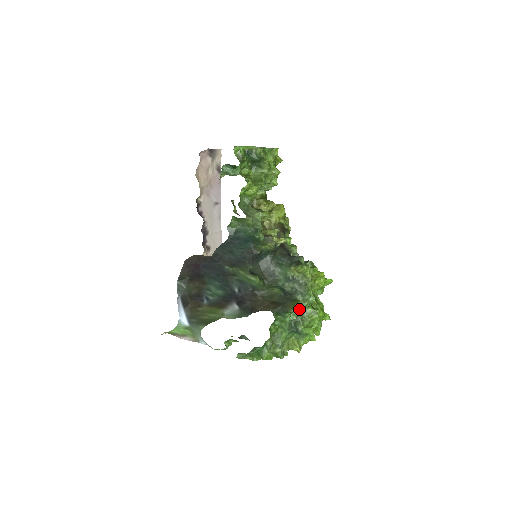
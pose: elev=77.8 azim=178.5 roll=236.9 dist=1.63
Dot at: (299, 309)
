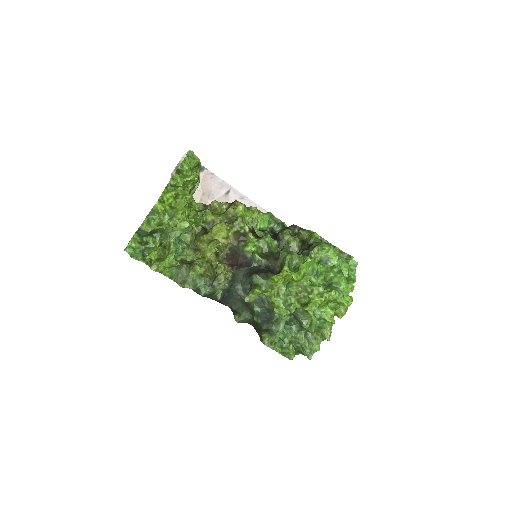
Dot at: (278, 330)
